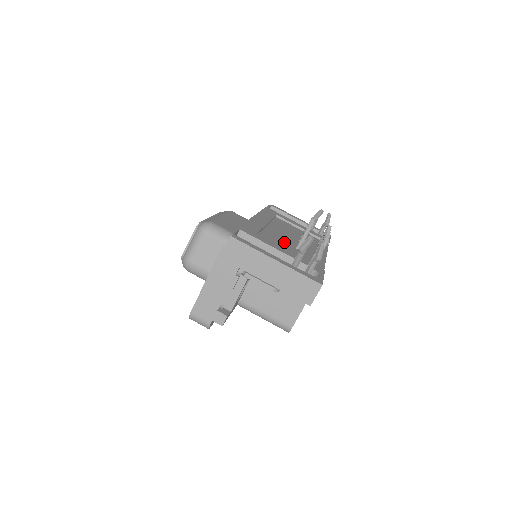
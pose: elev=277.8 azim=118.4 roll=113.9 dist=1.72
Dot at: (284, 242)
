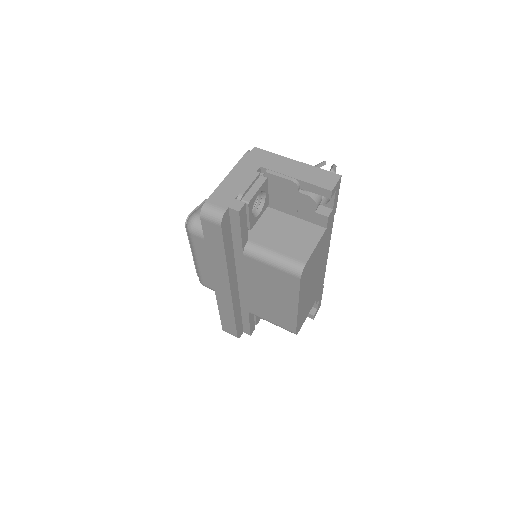
Dot at: occluded
